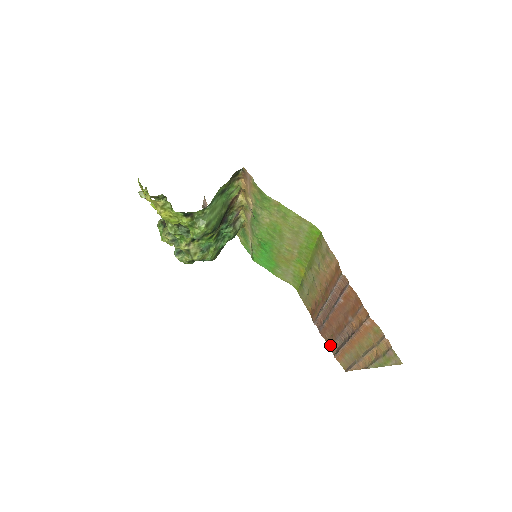
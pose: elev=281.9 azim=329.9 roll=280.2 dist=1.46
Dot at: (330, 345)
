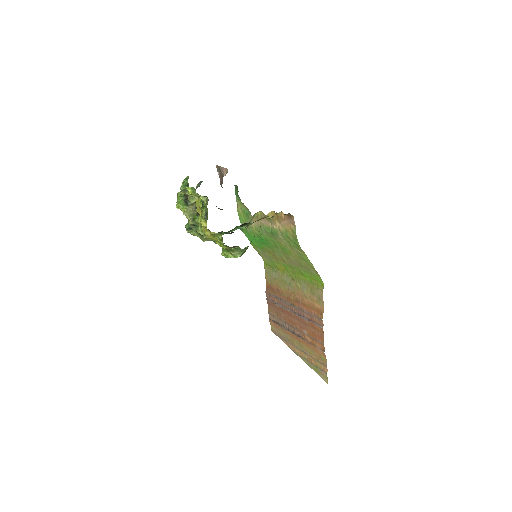
Dot at: (271, 313)
